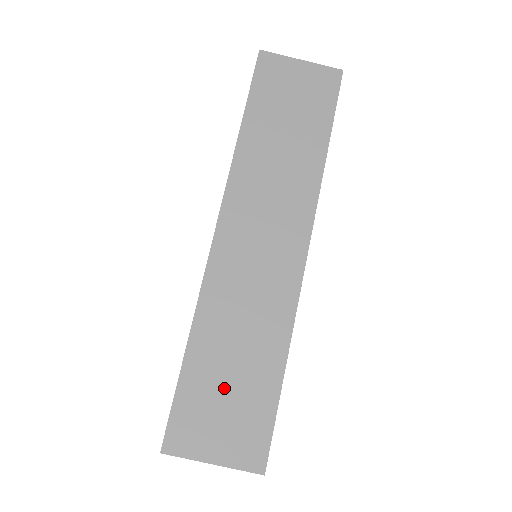
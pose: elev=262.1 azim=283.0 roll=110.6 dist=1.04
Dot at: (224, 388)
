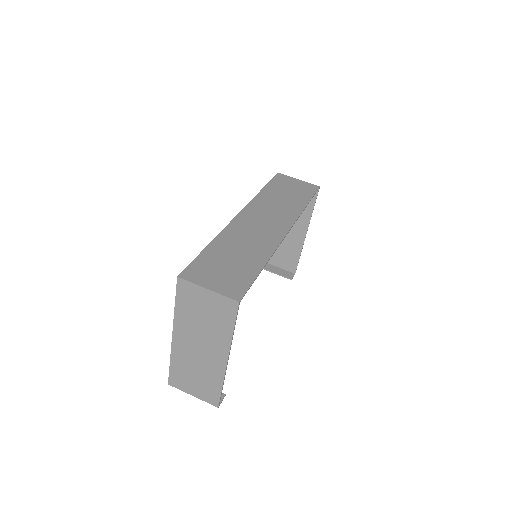
Dot at: (225, 264)
